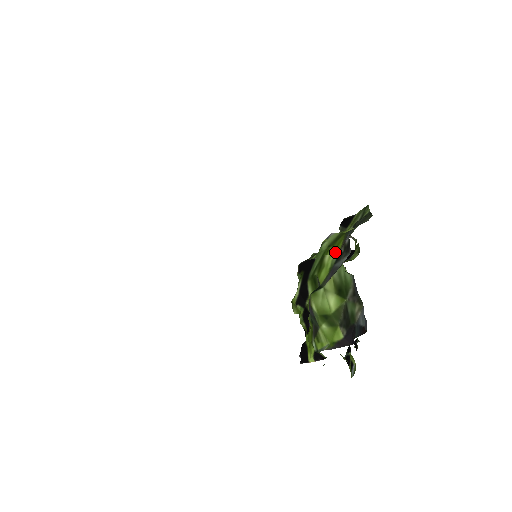
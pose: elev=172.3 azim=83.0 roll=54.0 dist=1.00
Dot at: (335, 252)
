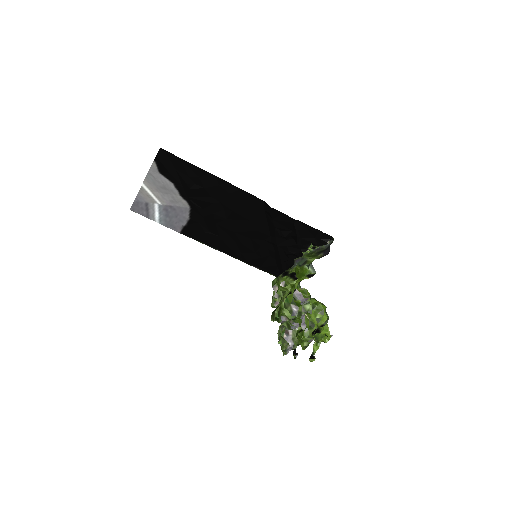
Dot at: occluded
